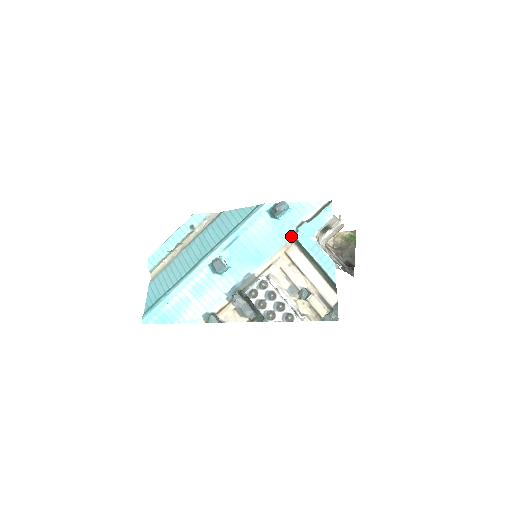
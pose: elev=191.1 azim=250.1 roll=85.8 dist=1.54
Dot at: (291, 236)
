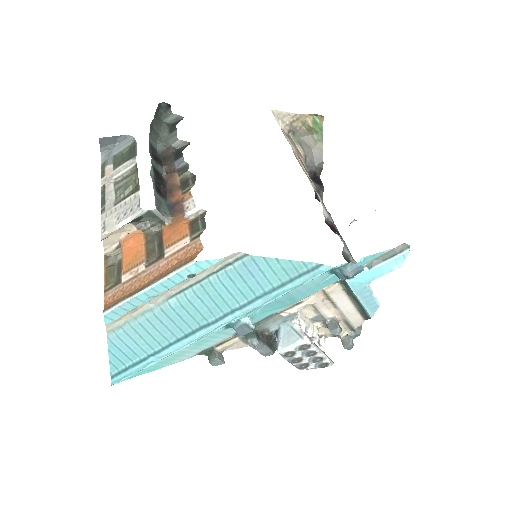
Dot at: (341, 280)
